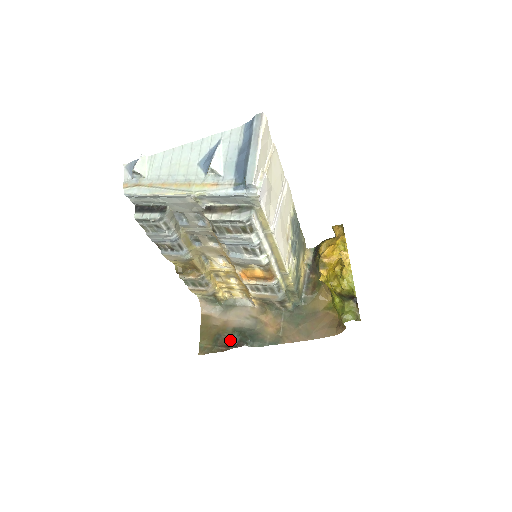
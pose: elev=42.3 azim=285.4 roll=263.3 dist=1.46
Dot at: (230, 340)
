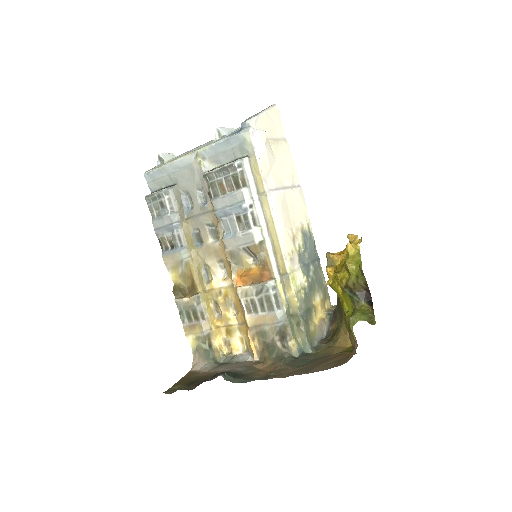
Dot at: (207, 379)
